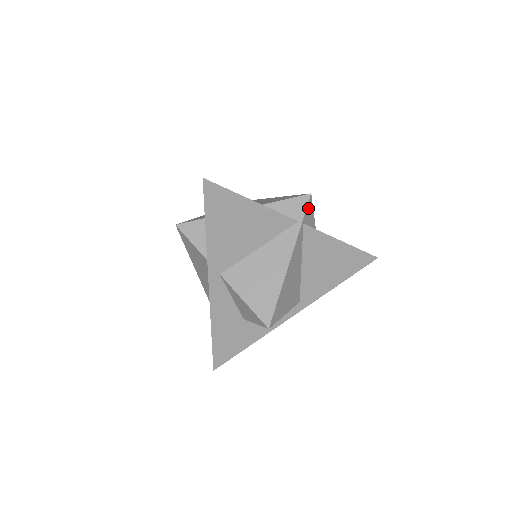
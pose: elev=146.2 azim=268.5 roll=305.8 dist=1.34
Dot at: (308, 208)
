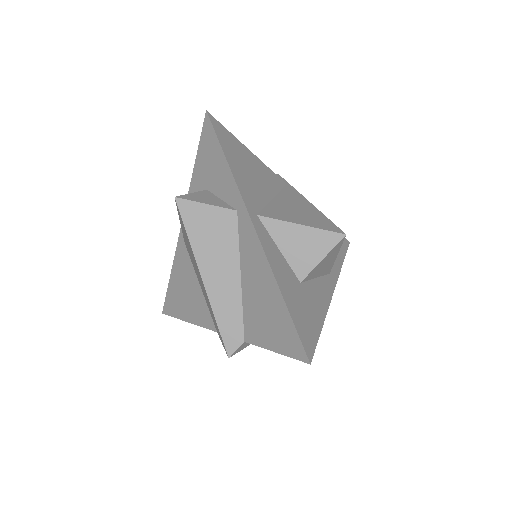
Dot at: occluded
